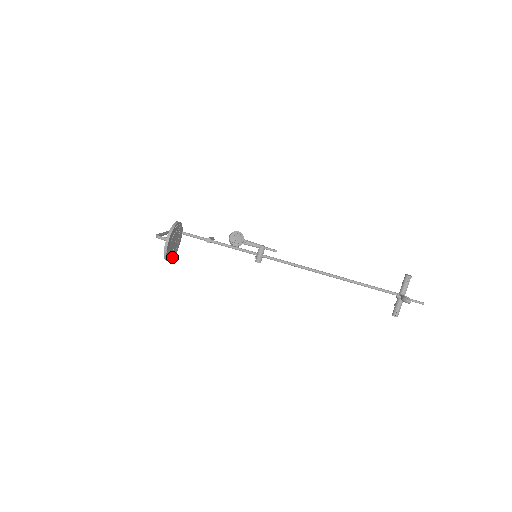
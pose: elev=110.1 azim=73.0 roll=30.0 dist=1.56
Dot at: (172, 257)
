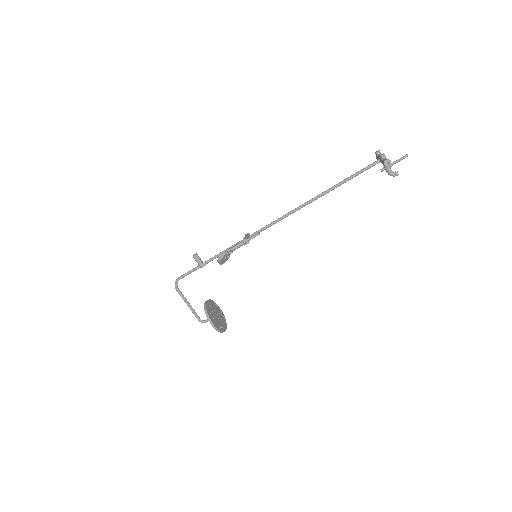
Dot at: (216, 306)
